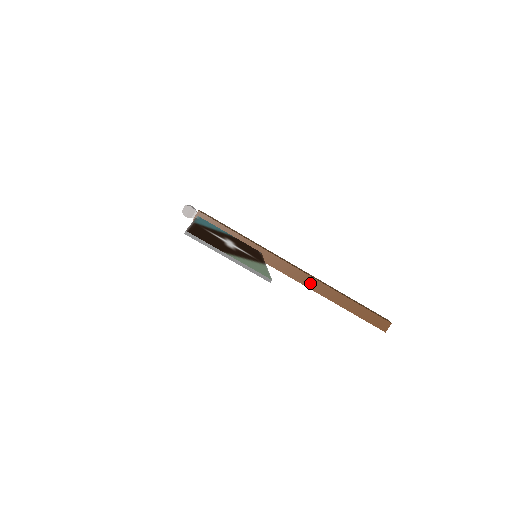
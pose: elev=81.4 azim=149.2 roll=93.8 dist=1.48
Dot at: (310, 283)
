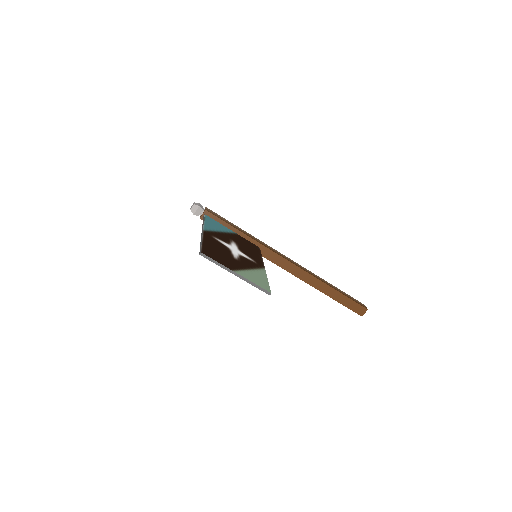
Dot at: (301, 275)
